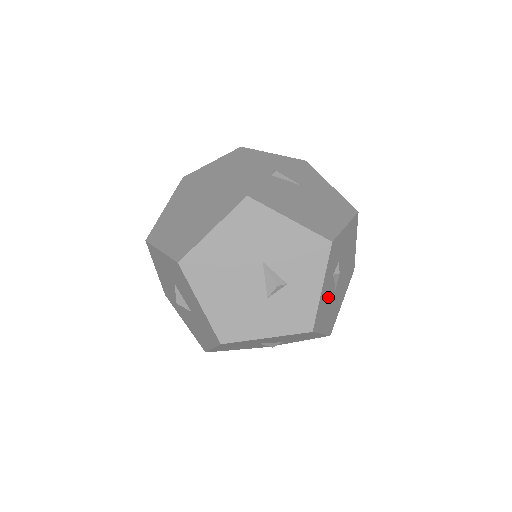
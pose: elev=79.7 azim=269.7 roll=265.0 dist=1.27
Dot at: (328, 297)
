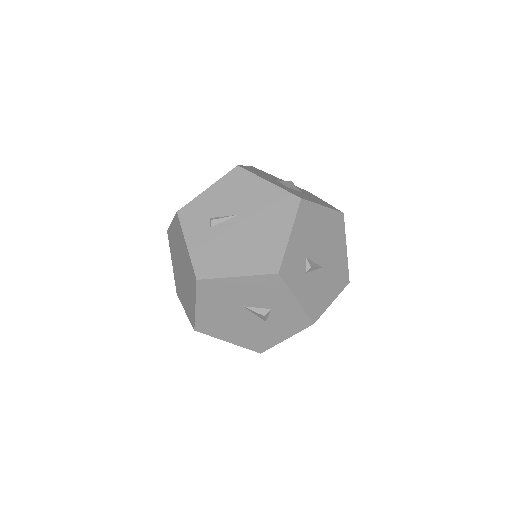
Dot at: (315, 285)
